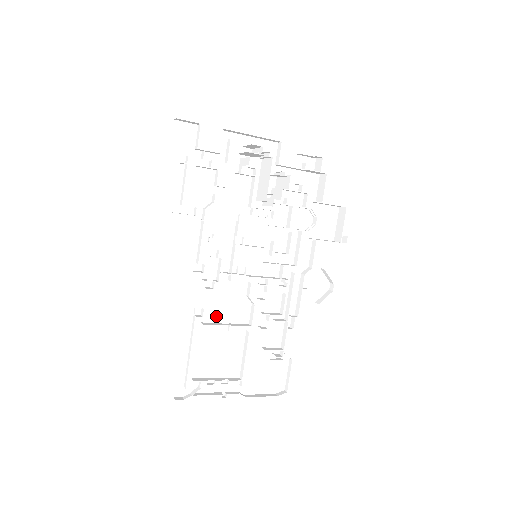
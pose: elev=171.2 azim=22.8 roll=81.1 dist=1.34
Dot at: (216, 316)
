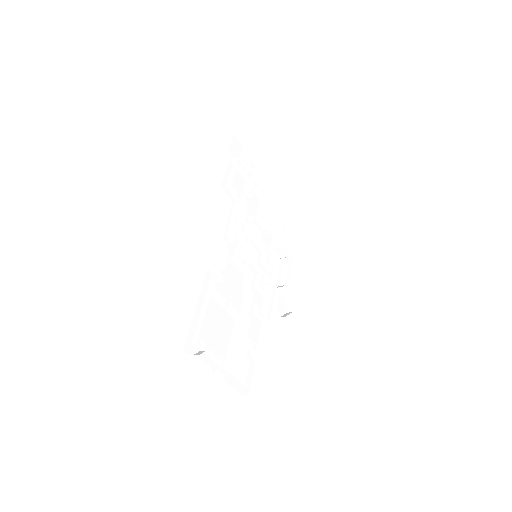
Dot at: (224, 290)
